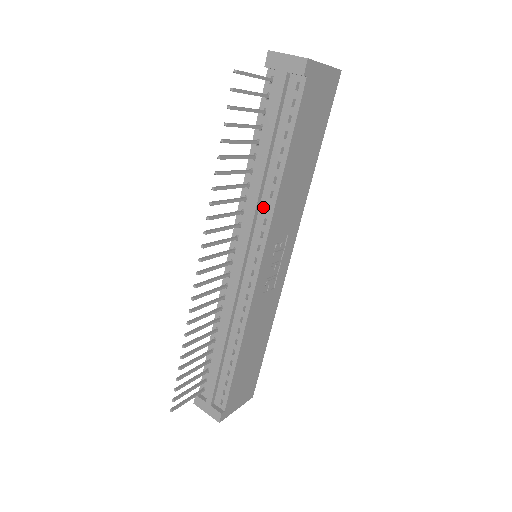
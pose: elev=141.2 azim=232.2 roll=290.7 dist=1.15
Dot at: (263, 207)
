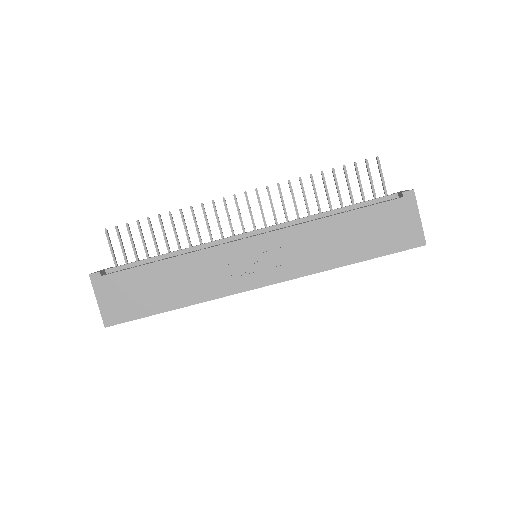
Dot at: (300, 223)
